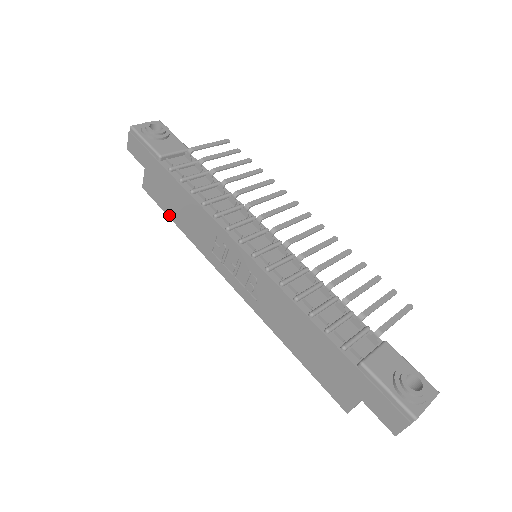
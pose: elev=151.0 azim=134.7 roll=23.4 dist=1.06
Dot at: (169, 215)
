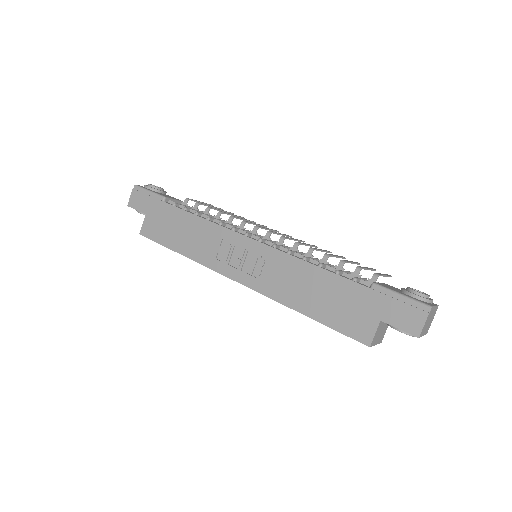
Dot at: (169, 246)
